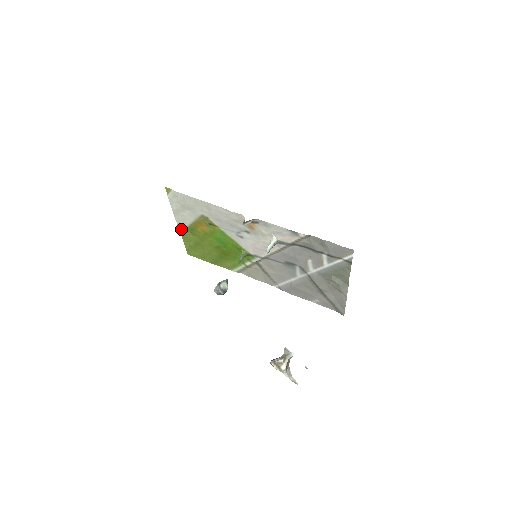
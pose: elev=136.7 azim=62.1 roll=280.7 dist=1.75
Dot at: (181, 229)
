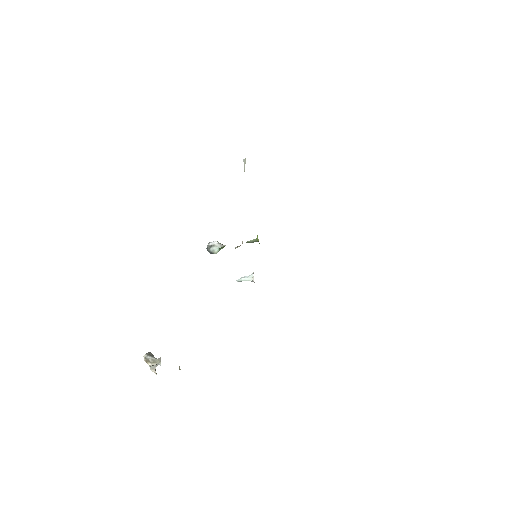
Dot at: occluded
